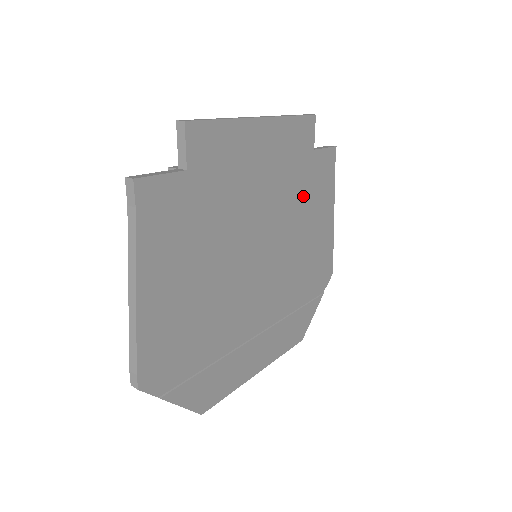
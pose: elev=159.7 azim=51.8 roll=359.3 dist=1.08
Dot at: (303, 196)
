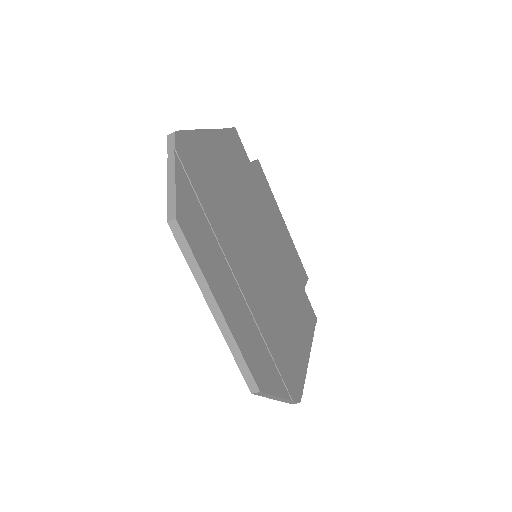
Dot at: (293, 293)
